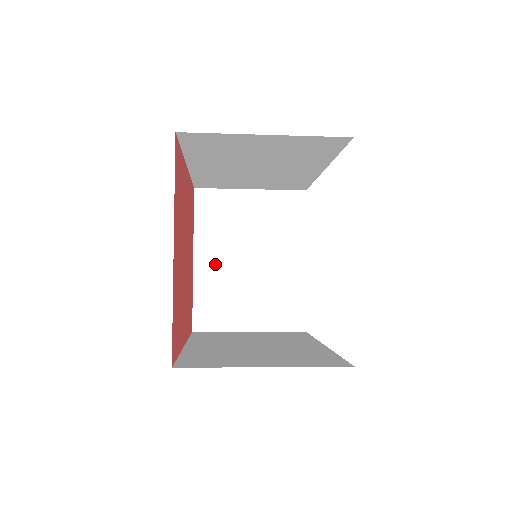
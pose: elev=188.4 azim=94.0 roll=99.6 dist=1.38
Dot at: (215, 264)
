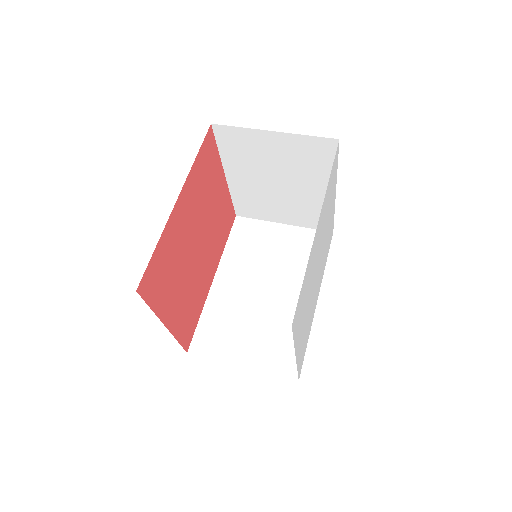
Dot at: (246, 182)
